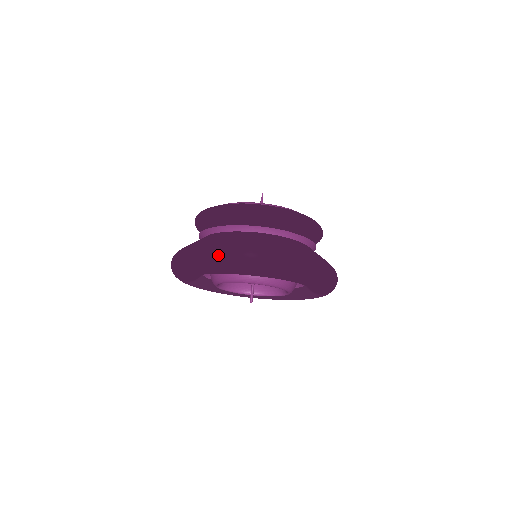
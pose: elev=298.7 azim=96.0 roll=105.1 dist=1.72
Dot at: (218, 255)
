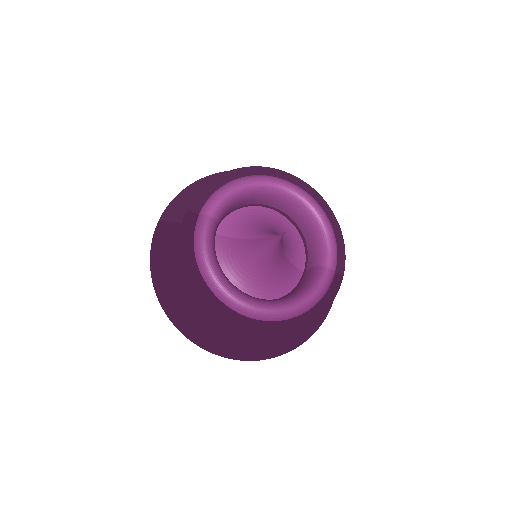
Dot at: (186, 337)
